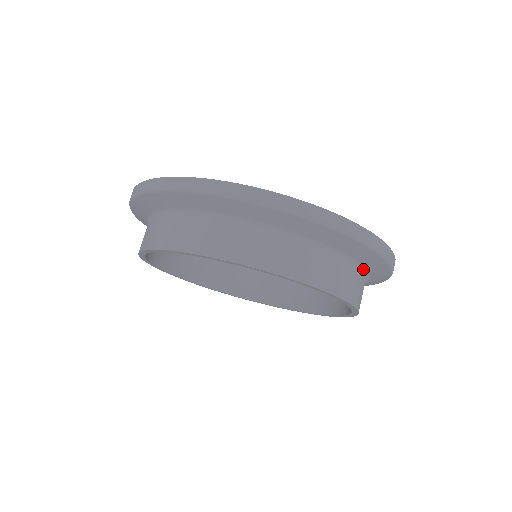
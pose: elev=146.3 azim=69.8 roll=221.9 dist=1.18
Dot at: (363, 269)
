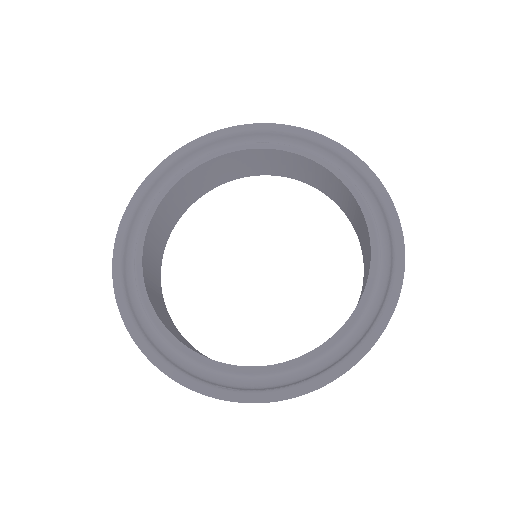
Dot at: occluded
